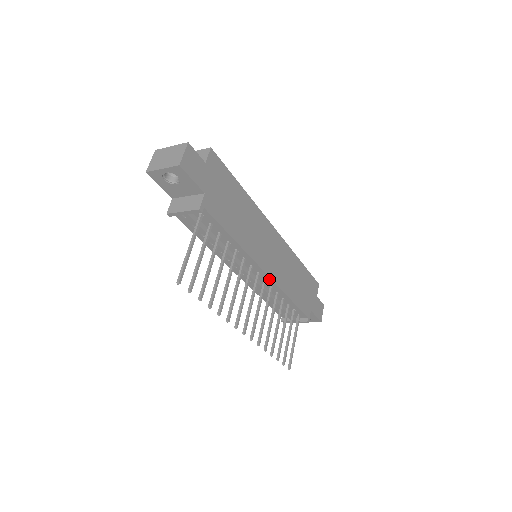
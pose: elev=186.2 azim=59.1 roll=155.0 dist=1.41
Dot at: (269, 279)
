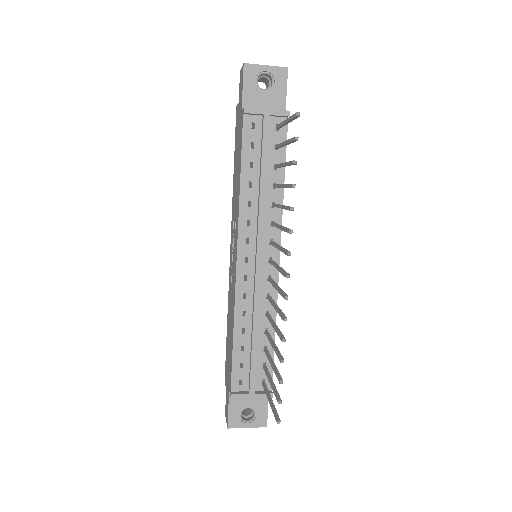
Dot at: (275, 277)
